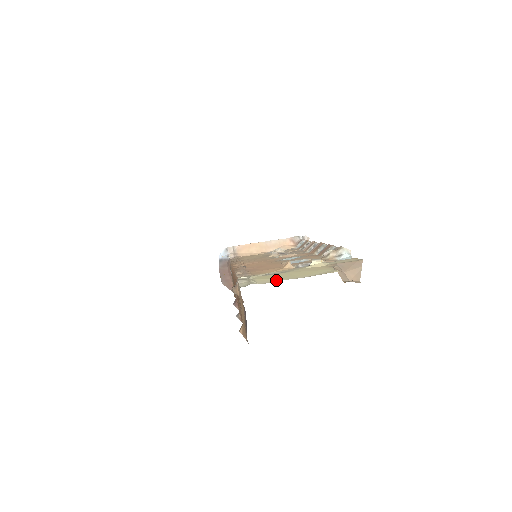
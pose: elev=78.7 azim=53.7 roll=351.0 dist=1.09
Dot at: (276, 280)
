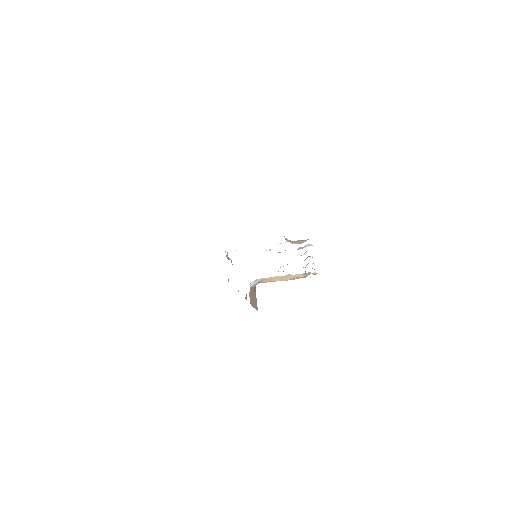
Dot at: occluded
